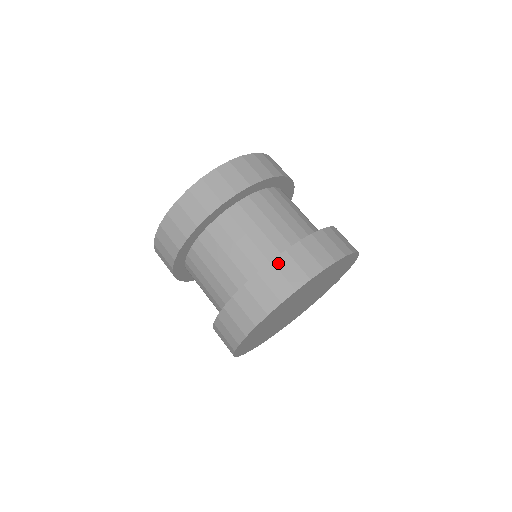
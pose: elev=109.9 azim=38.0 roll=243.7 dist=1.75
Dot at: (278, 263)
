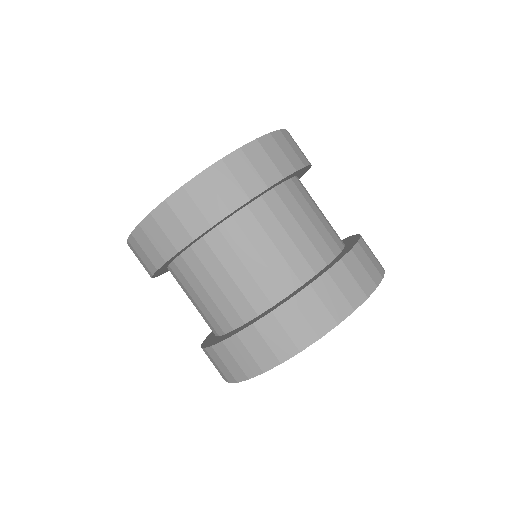
Dot at: (229, 346)
